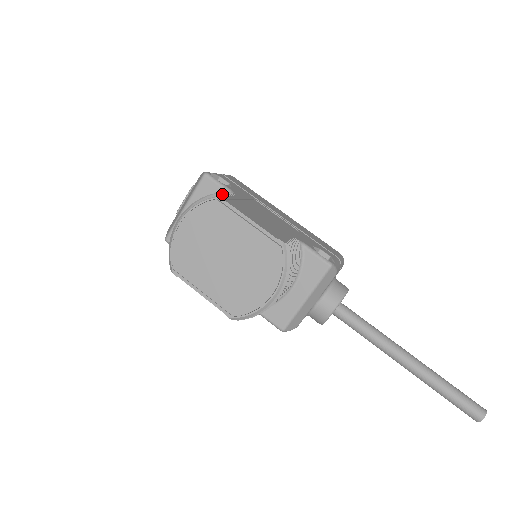
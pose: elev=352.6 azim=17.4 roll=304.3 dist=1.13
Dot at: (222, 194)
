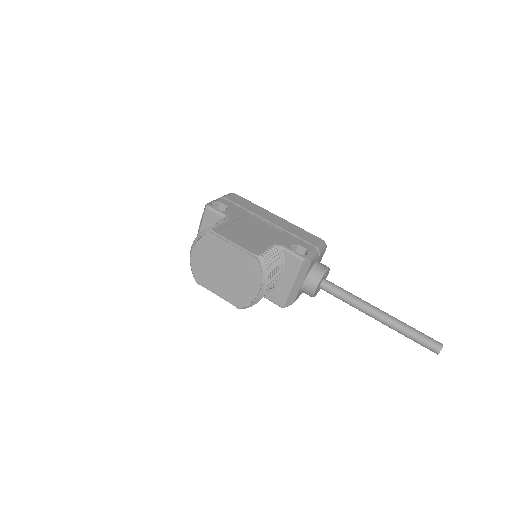
Dot at: (214, 226)
